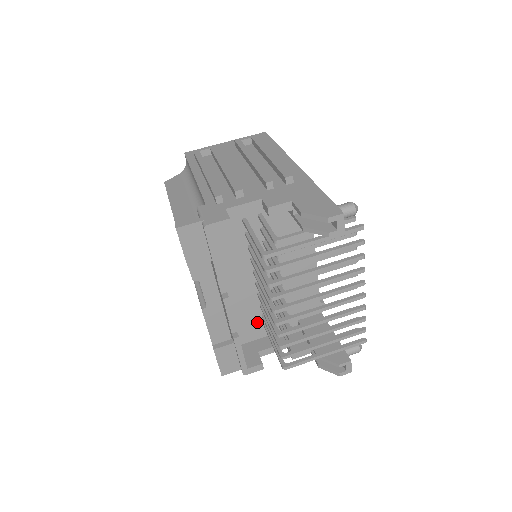
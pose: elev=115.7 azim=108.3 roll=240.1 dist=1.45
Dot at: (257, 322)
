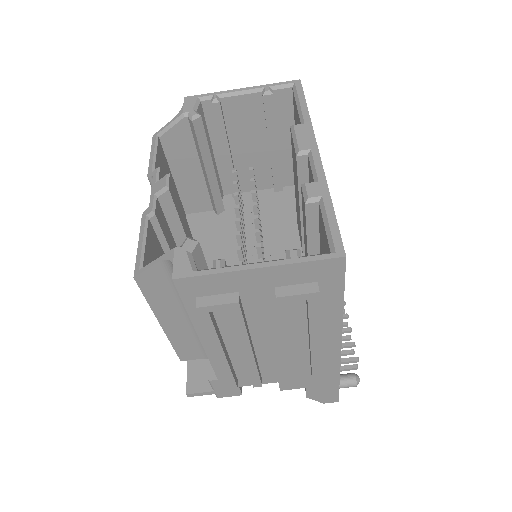
Dot at: occluded
